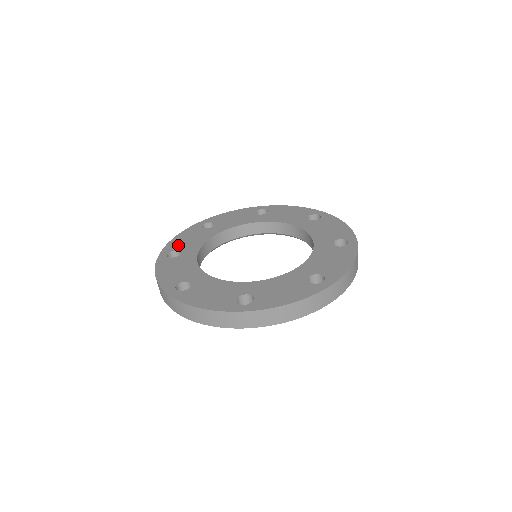
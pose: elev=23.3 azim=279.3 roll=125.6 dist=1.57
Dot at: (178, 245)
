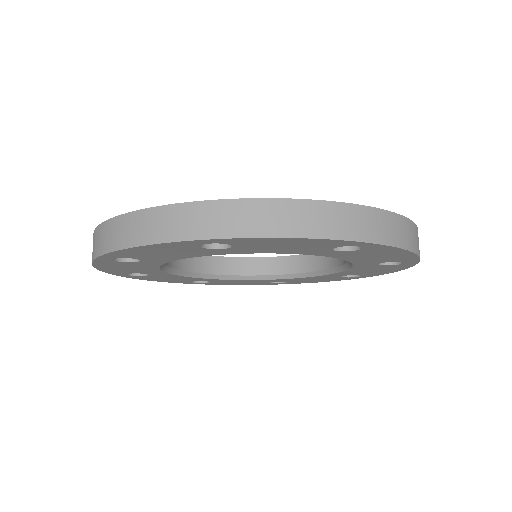
Dot at: occluded
